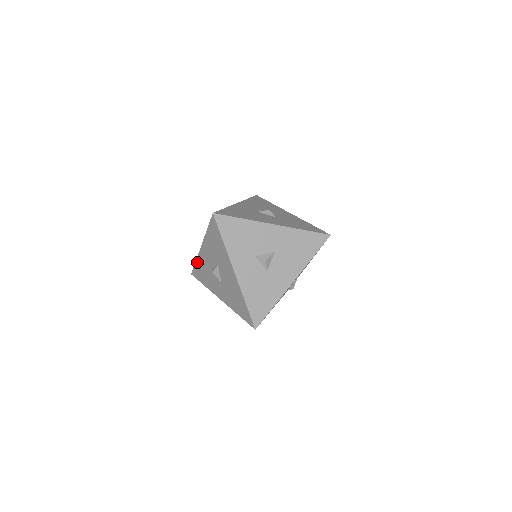
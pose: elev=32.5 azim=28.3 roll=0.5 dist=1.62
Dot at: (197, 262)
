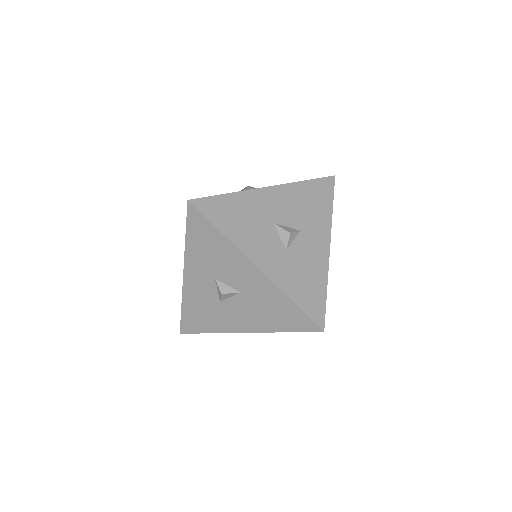
Dot at: occluded
